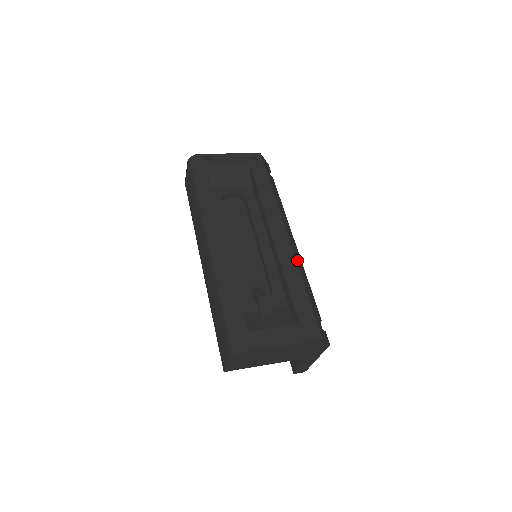
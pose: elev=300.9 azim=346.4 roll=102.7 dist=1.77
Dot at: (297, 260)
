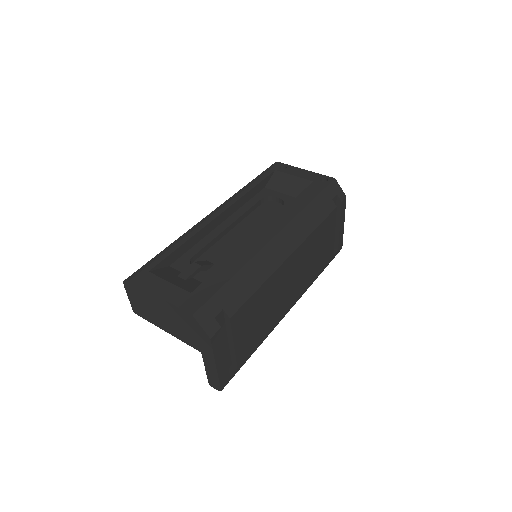
Dot at: (261, 258)
